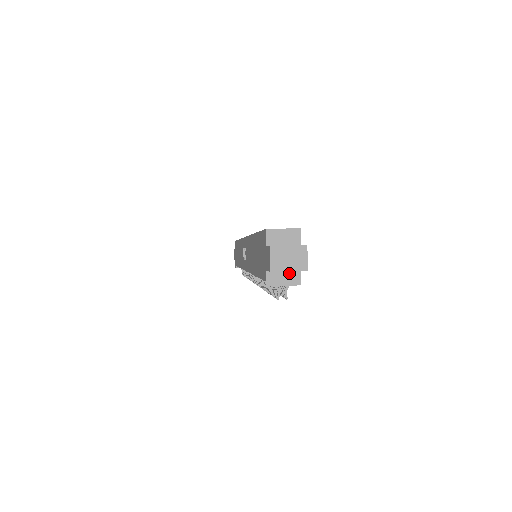
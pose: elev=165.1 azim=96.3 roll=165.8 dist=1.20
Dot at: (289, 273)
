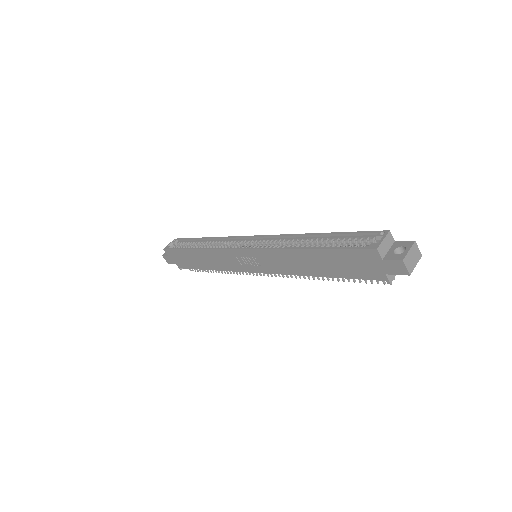
Dot at: occluded
